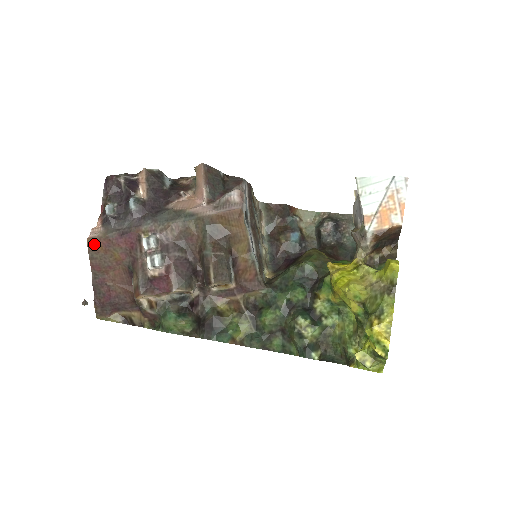
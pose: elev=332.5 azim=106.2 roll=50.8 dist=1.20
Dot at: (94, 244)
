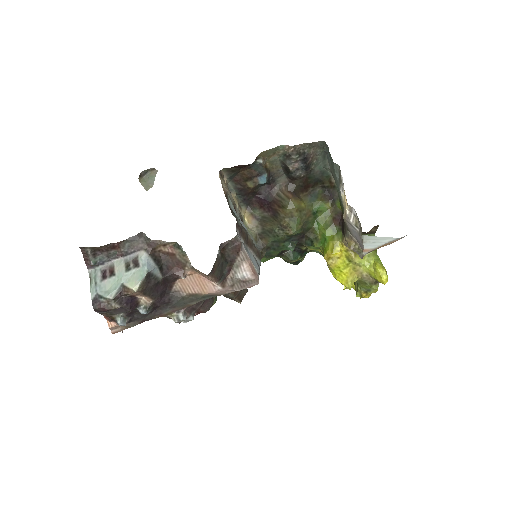
Dot at: occluded
